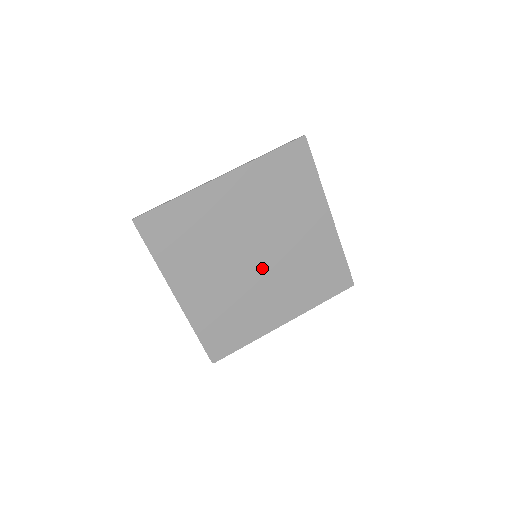
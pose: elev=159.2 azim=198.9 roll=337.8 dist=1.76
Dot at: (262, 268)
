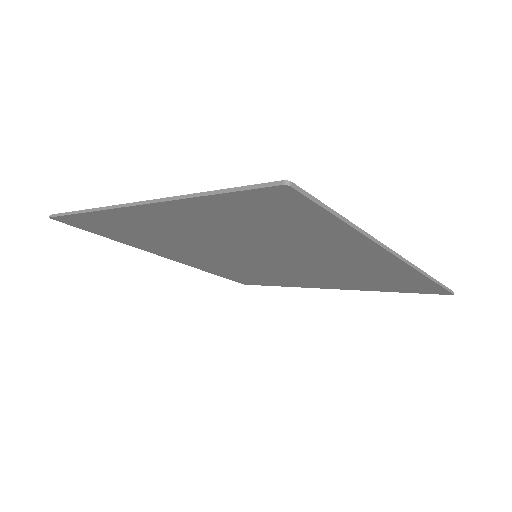
Dot at: (272, 263)
